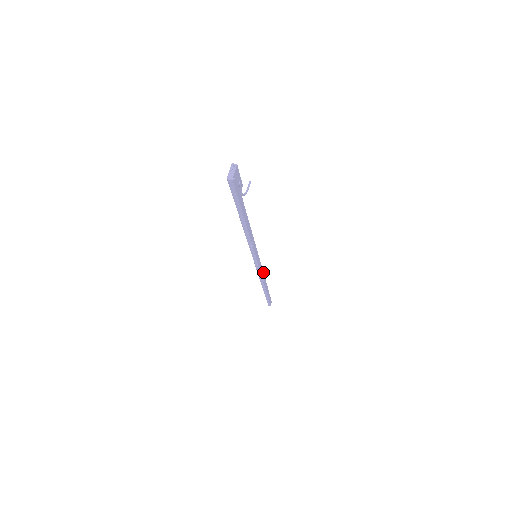
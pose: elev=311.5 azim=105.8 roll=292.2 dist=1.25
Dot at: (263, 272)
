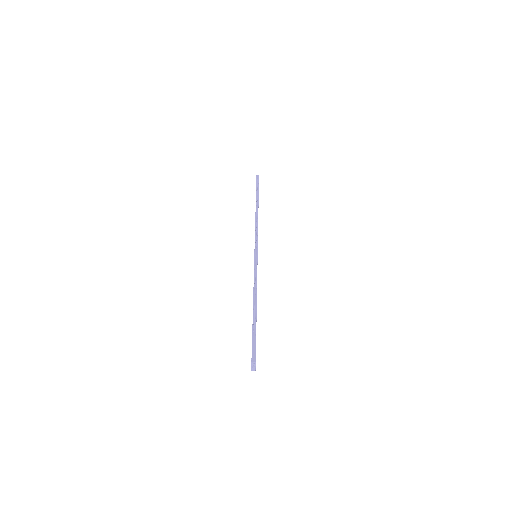
Dot at: occluded
